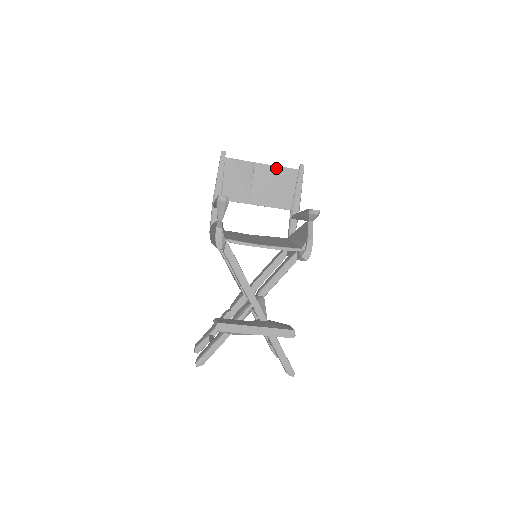
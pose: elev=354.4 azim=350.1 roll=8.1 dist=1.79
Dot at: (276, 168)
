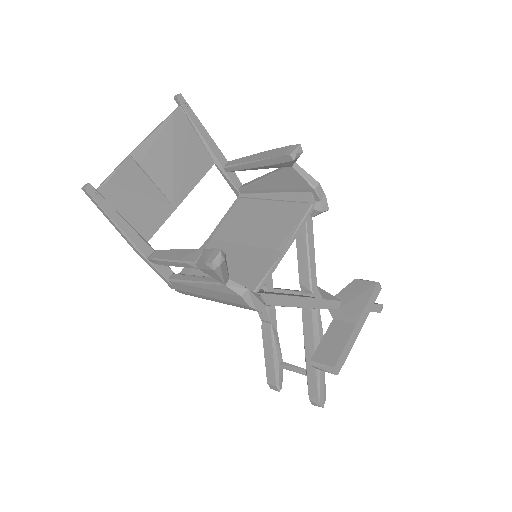
Dot at: (158, 133)
